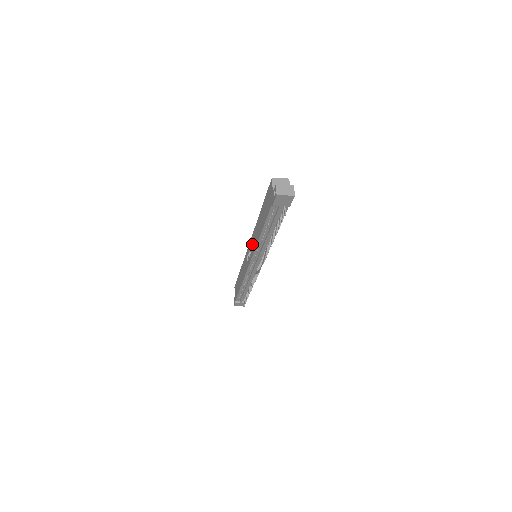
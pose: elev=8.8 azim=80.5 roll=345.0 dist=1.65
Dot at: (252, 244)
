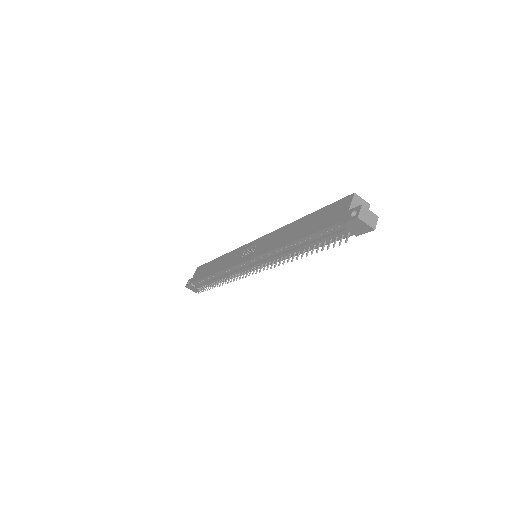
Dot at: (264, 243)
